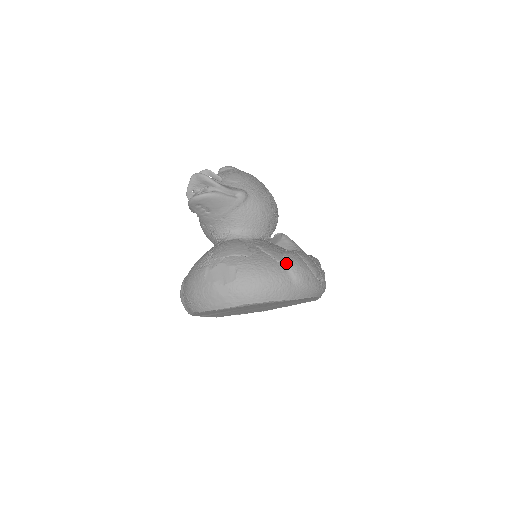
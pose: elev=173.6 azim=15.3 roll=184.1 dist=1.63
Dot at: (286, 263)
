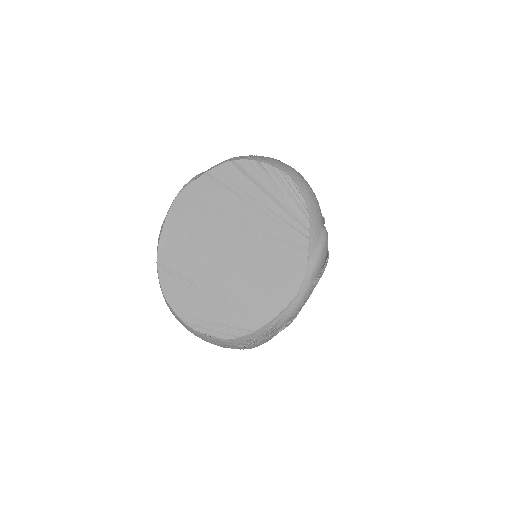
Dot at: occluded
